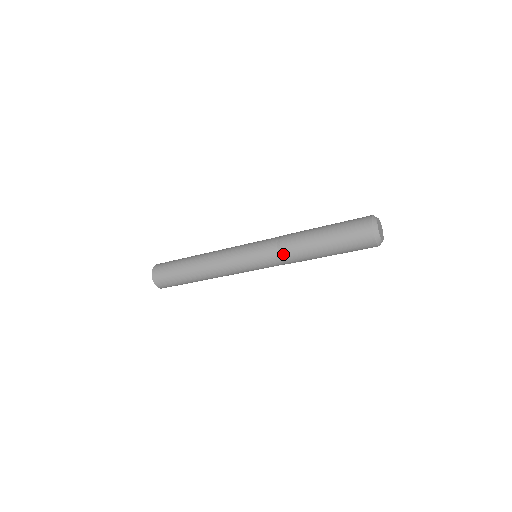
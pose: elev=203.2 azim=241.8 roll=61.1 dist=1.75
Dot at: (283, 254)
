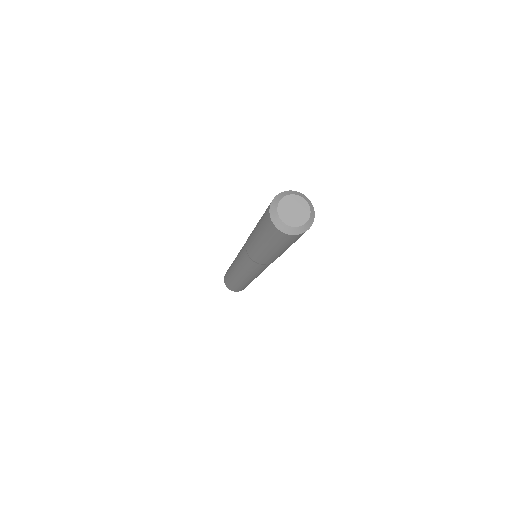
Dot at: occluded
